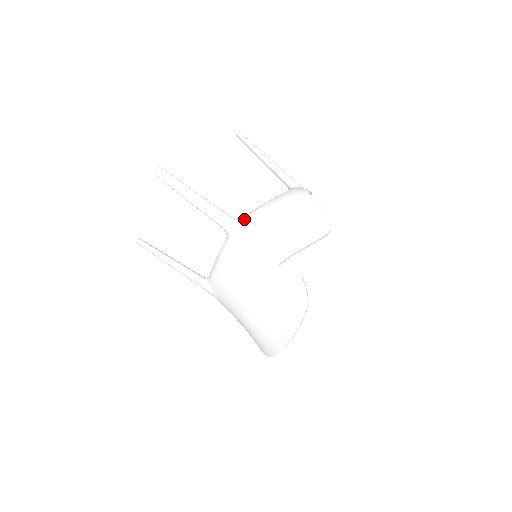
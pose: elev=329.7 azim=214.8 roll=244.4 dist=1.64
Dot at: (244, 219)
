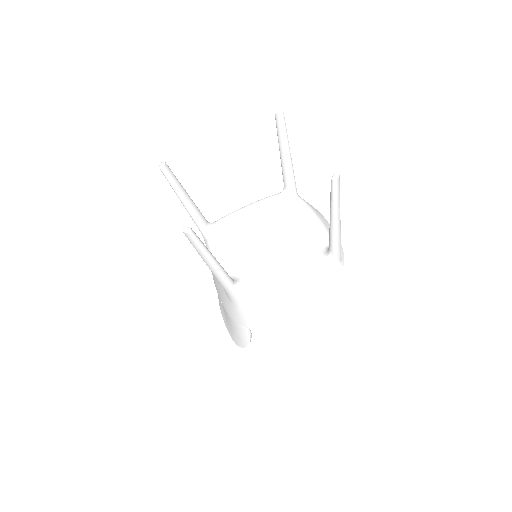
Dot at: (243, 291)
